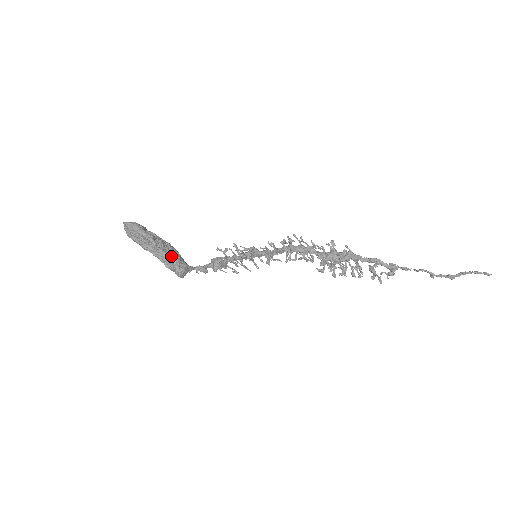
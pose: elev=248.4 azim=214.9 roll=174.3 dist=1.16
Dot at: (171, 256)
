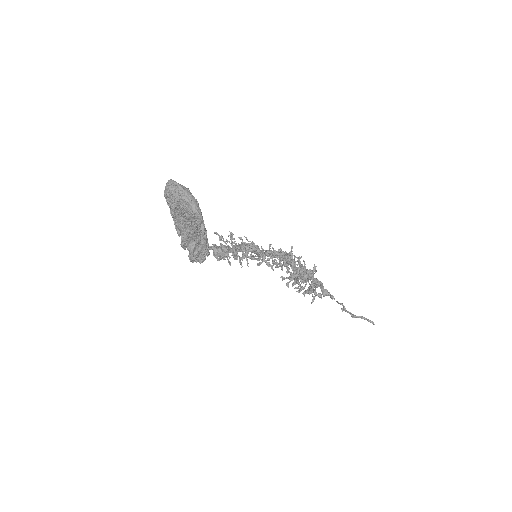
Dot at: (205, 246)
